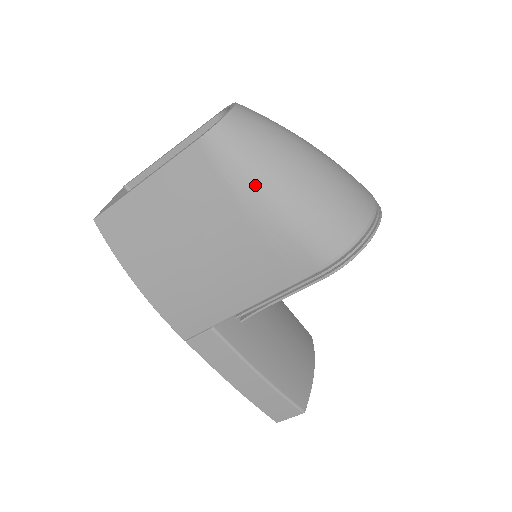
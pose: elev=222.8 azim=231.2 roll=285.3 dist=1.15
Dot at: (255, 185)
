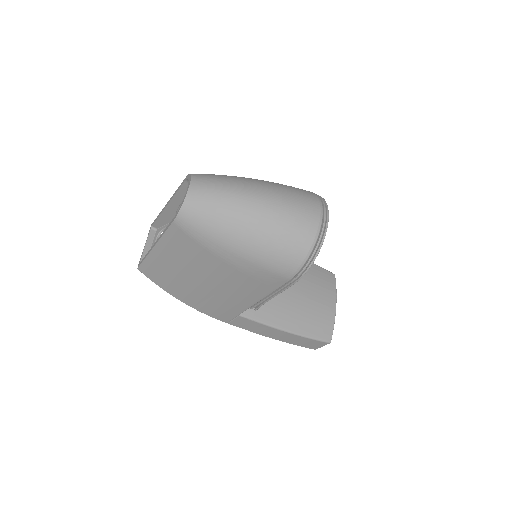
Dot at: (221, 243)
